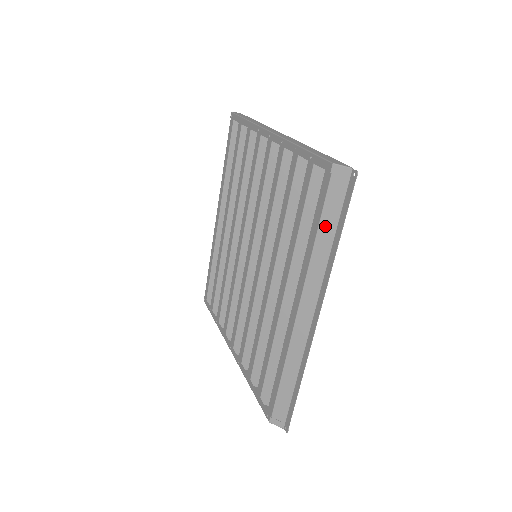
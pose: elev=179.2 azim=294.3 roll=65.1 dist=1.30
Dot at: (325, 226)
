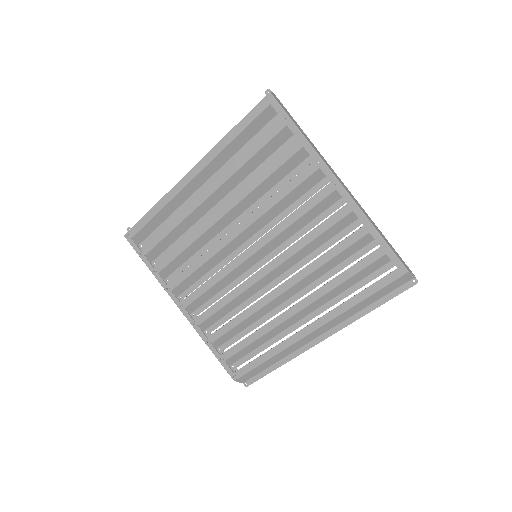
Dot at: (372, 298)
